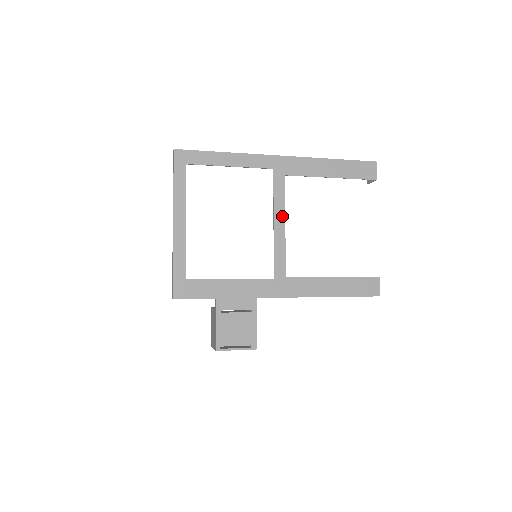
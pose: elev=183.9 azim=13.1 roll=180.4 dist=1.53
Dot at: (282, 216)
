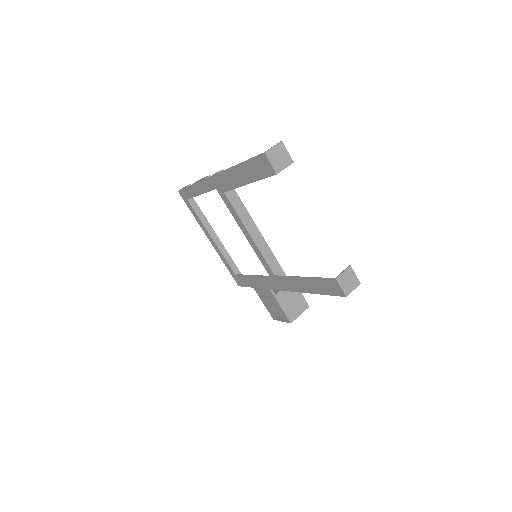
Dot at: (244, 227)
